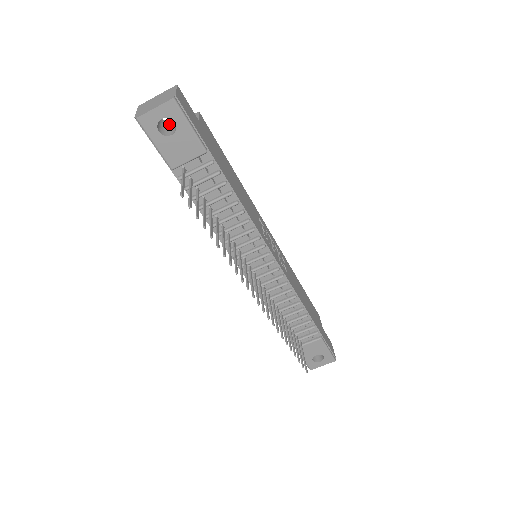
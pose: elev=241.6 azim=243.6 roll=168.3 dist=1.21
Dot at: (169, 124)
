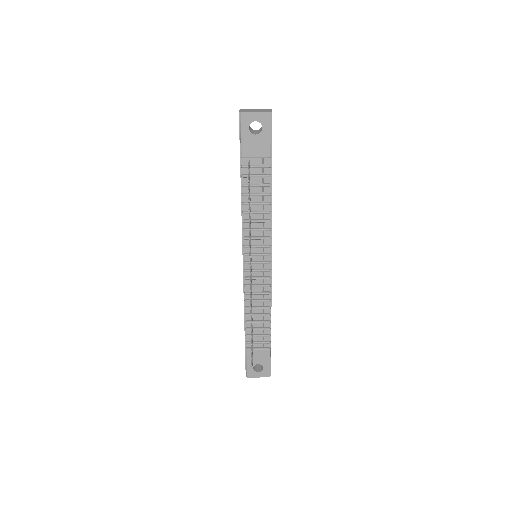
Dot at: (253, 130)
